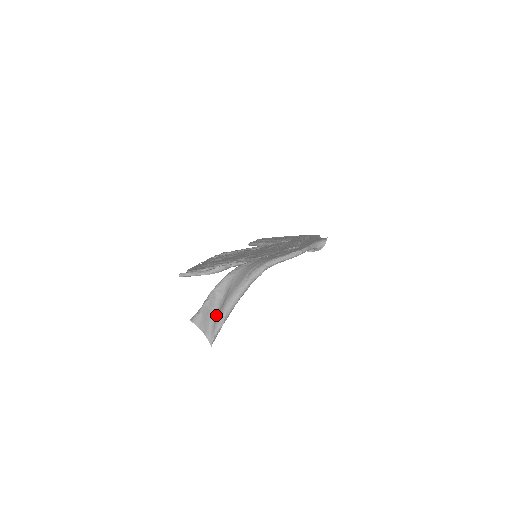
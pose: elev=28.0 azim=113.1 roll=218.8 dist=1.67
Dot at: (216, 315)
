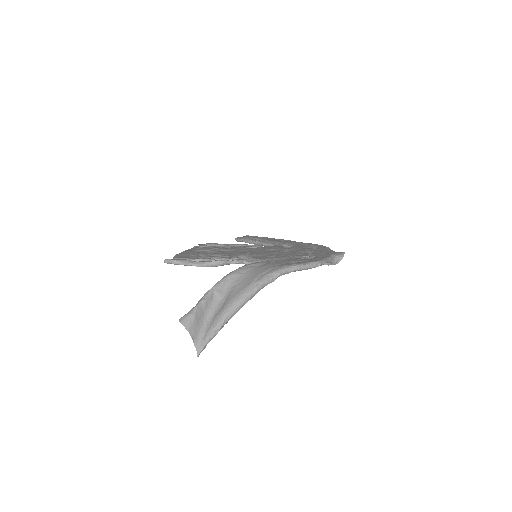
Dot at: (211, 319)
